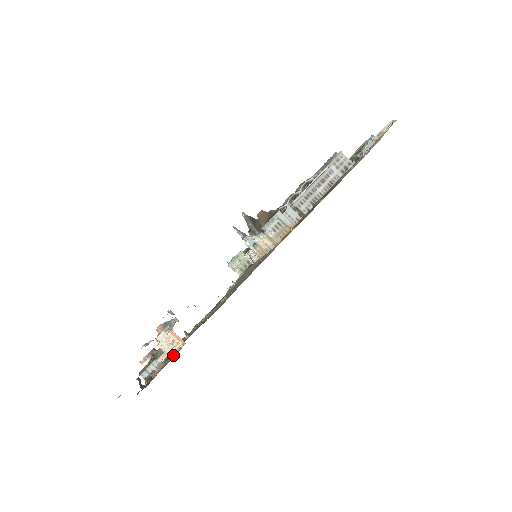
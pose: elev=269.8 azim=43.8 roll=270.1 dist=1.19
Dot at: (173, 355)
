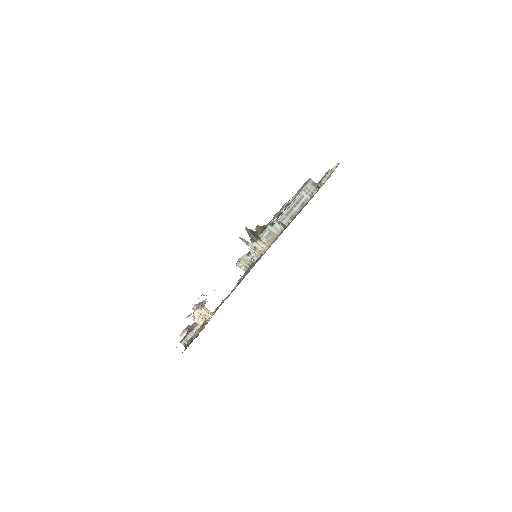
Dot at: (206, 323)
